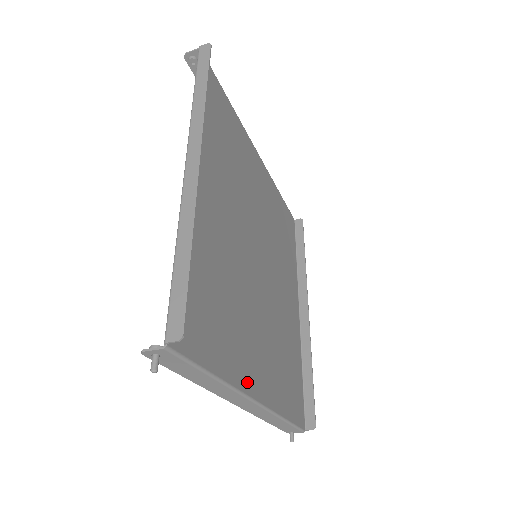
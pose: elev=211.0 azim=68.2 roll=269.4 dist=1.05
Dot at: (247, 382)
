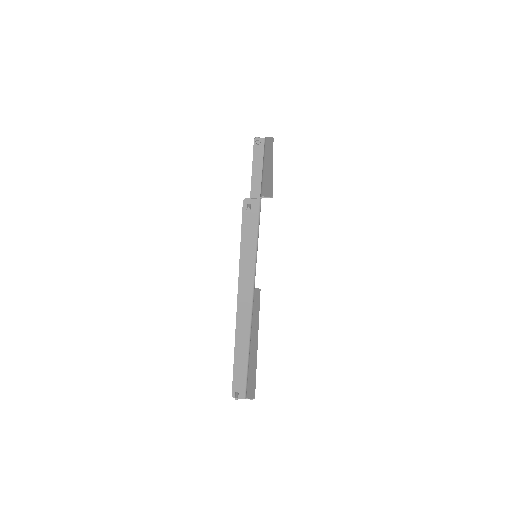
Dot at: occluded
